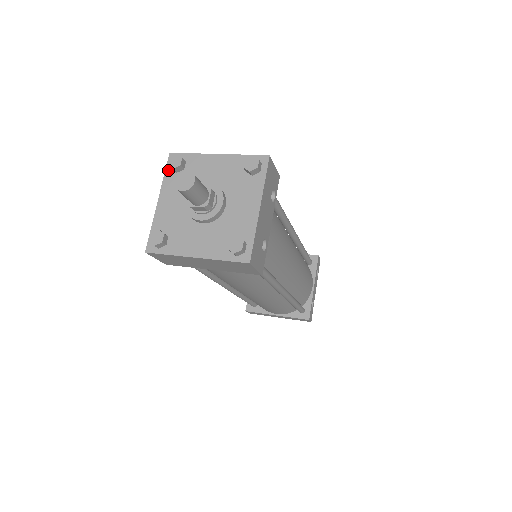
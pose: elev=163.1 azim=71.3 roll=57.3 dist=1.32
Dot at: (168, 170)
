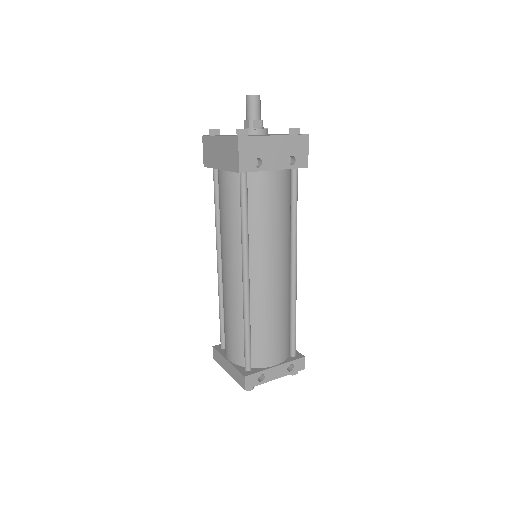
Dot at: occluded
